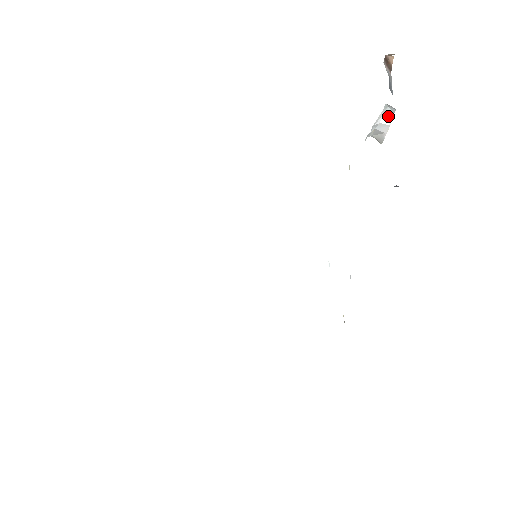
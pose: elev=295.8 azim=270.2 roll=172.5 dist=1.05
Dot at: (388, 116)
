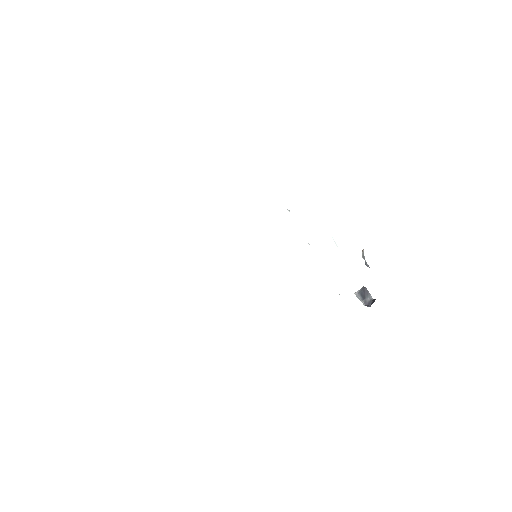
Dot at: occluded
